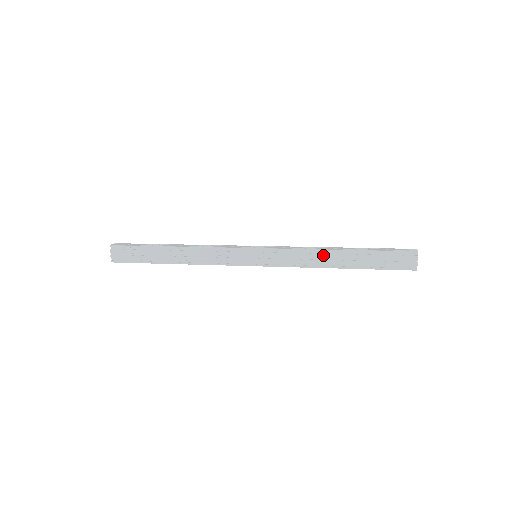
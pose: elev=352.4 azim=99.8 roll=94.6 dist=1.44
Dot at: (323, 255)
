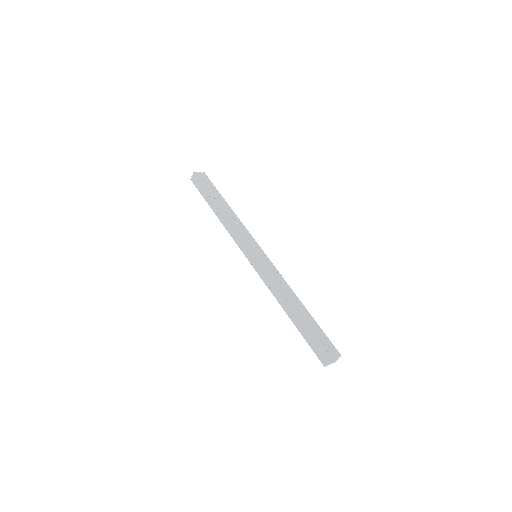
Dot at: occluded
